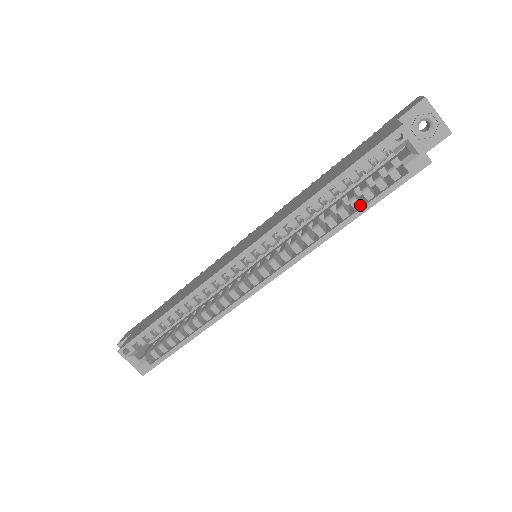
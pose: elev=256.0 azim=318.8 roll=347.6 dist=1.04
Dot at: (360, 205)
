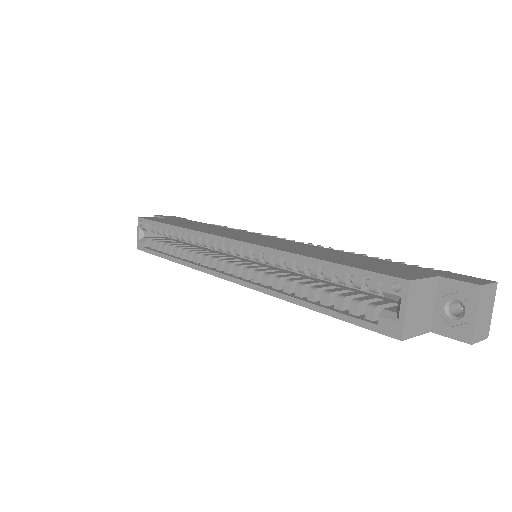
Dot at: (326, 304)
